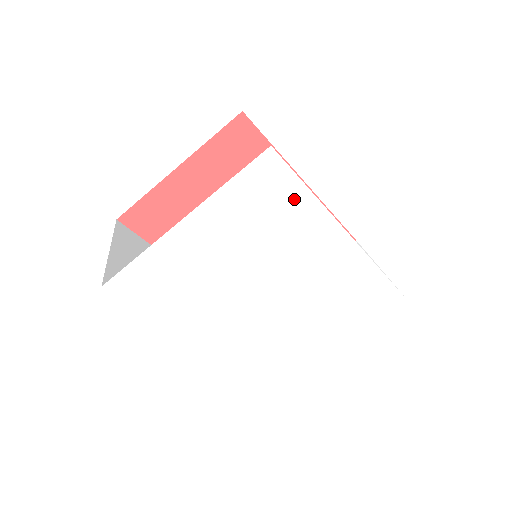
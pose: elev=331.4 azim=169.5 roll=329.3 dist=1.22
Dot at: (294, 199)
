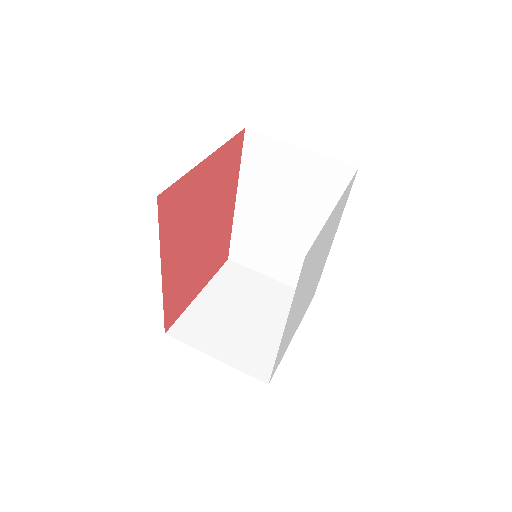
Dot at: (343, 208)
